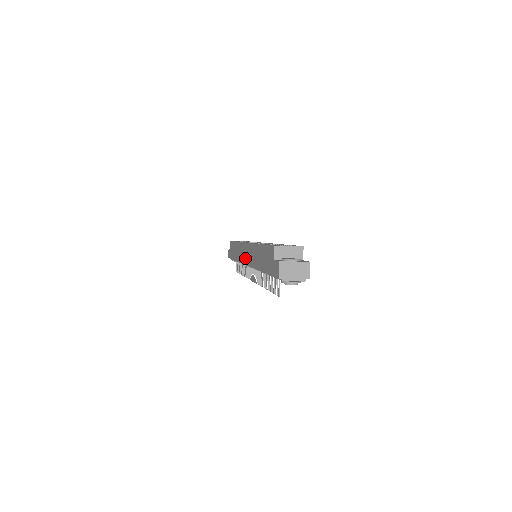
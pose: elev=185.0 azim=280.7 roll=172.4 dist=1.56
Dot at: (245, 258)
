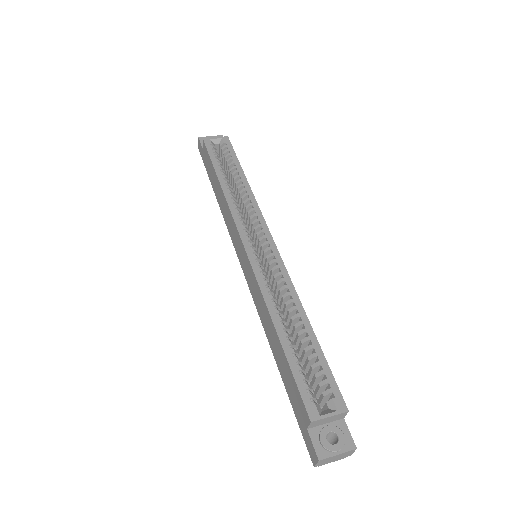
Dot at: (240, 259)
